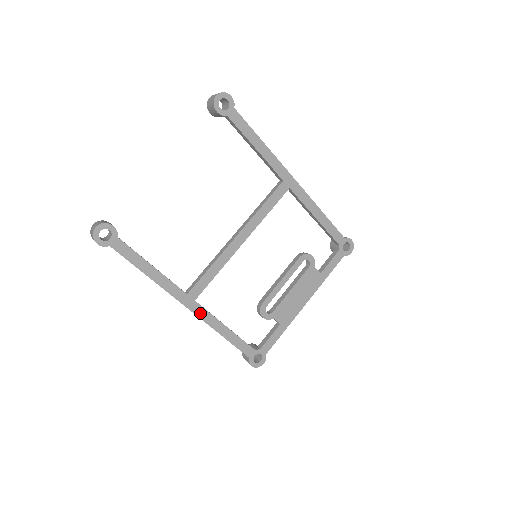
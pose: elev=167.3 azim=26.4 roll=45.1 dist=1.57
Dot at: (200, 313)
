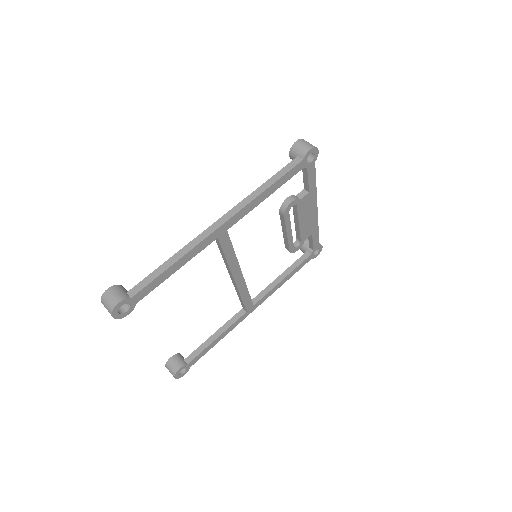
Dot at: (263, 300)
